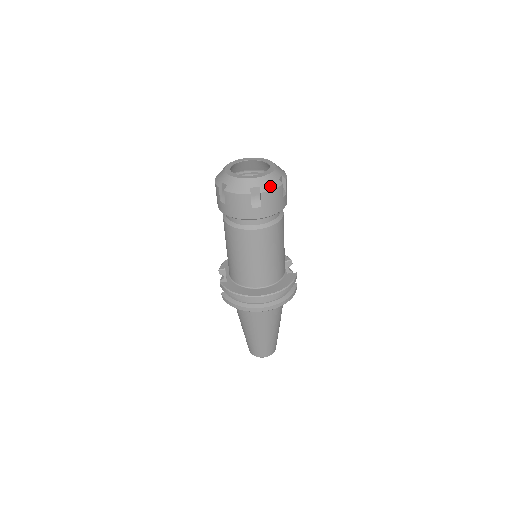
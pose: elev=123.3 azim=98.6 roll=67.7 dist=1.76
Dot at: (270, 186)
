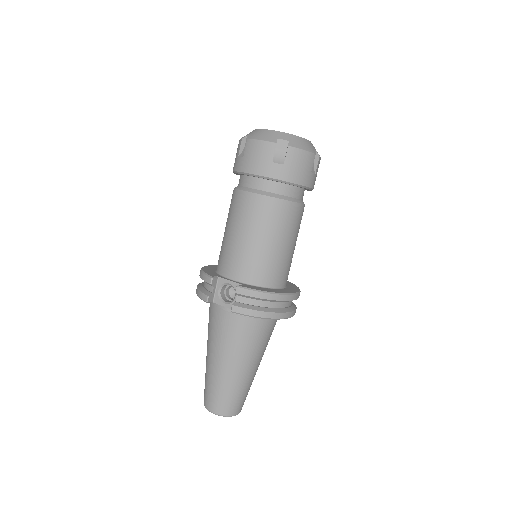
Dot at: occluded
